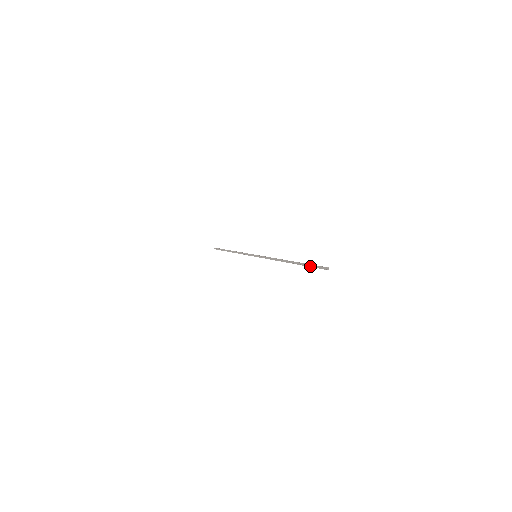
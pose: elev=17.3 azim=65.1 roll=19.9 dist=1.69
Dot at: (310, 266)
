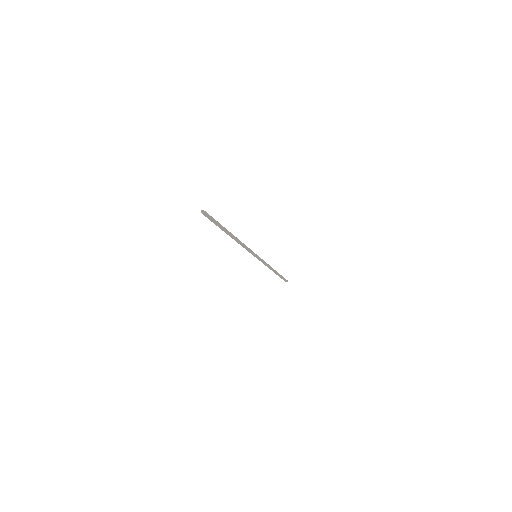
Dot at: (213, 222)
